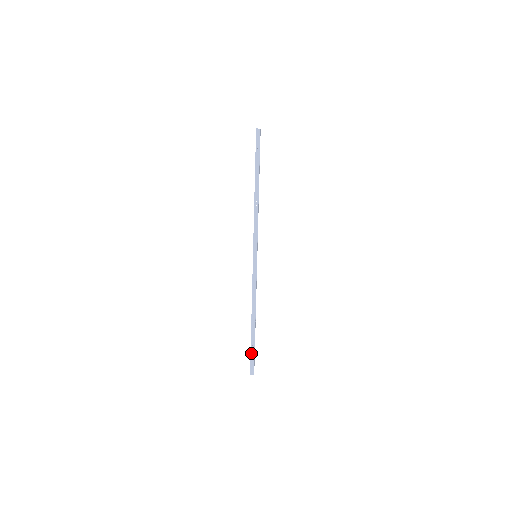
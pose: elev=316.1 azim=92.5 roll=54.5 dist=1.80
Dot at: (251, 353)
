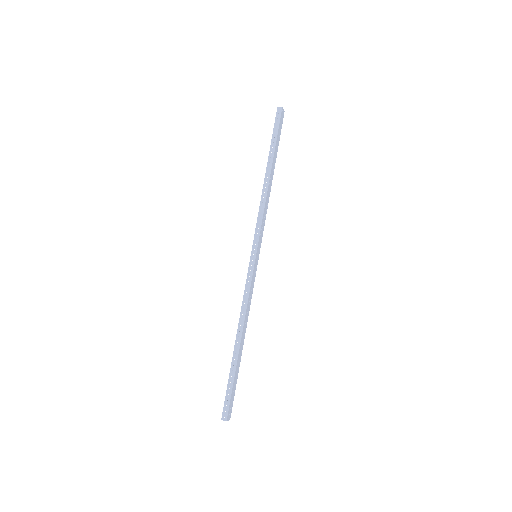
Dot at: (228, 388)
